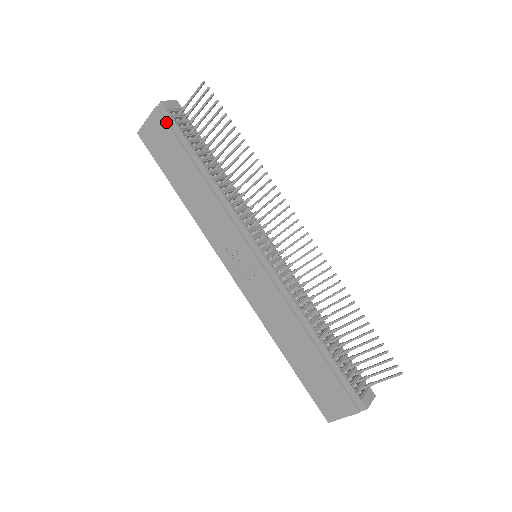
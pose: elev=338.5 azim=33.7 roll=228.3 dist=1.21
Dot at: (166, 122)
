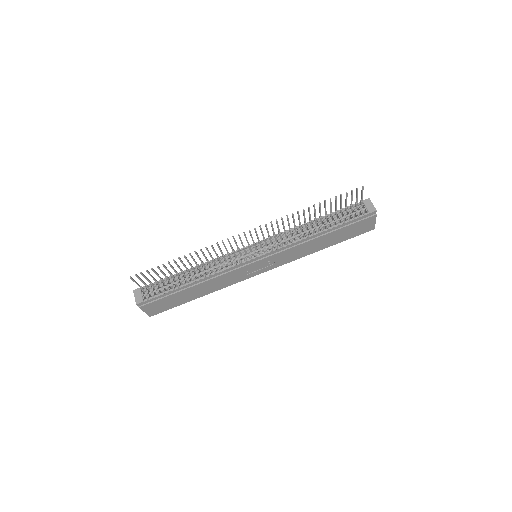
Dot at: (152, 303)
